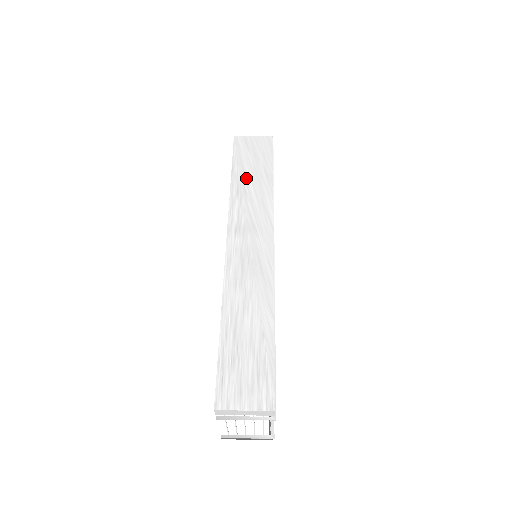
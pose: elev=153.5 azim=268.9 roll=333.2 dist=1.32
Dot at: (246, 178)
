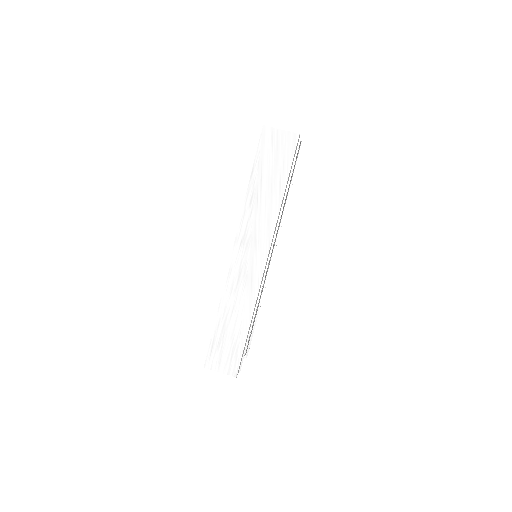
Dot at: (261, 187)
